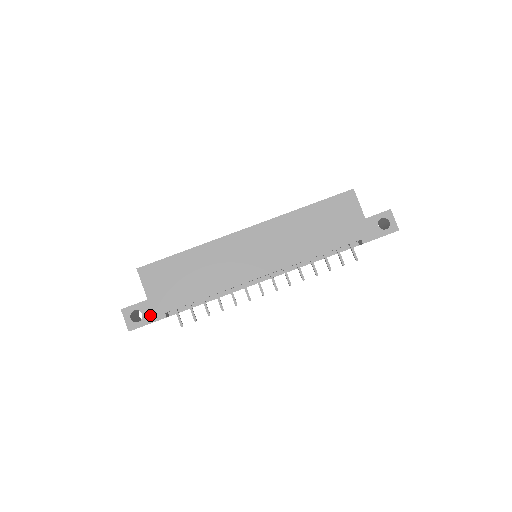
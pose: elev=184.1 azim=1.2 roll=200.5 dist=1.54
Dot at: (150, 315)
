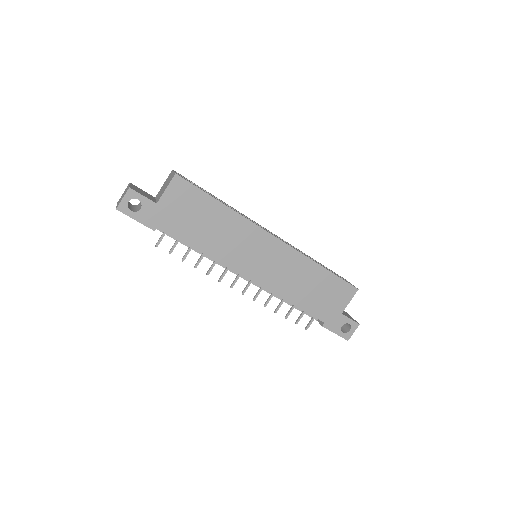
Dot at: (145, 216)
